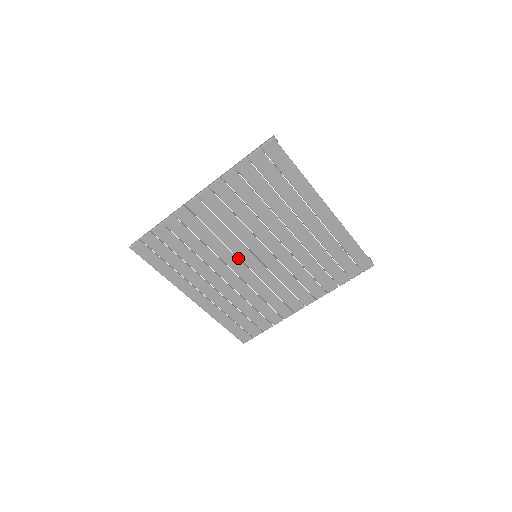
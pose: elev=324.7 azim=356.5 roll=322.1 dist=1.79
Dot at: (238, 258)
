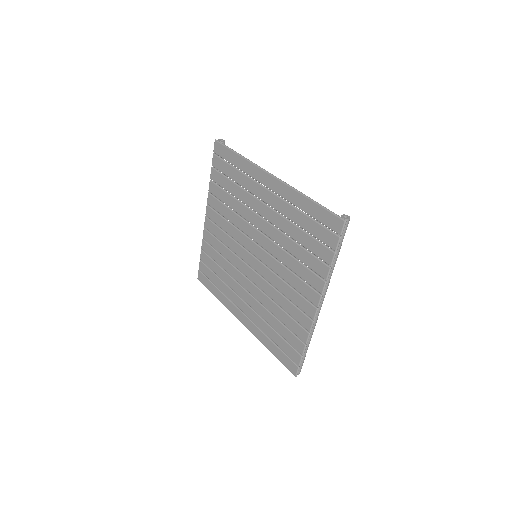
Dot at: (247, 263)
